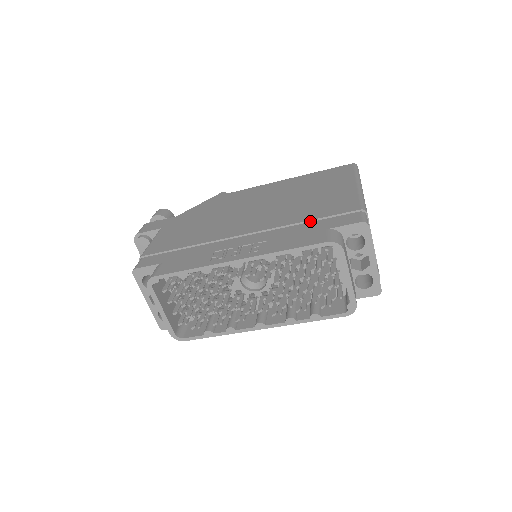
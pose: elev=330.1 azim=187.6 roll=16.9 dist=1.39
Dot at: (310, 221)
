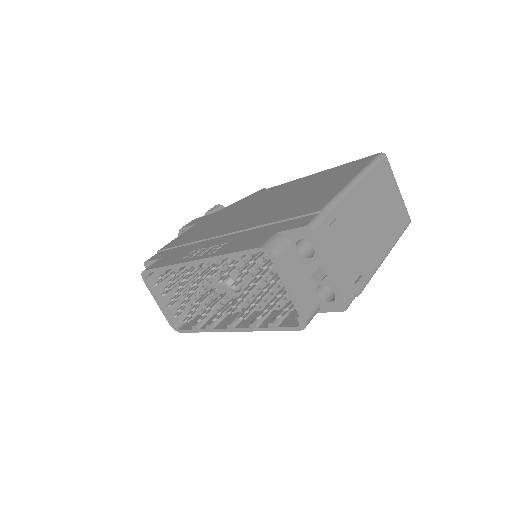
Dot at: (275, 223)
